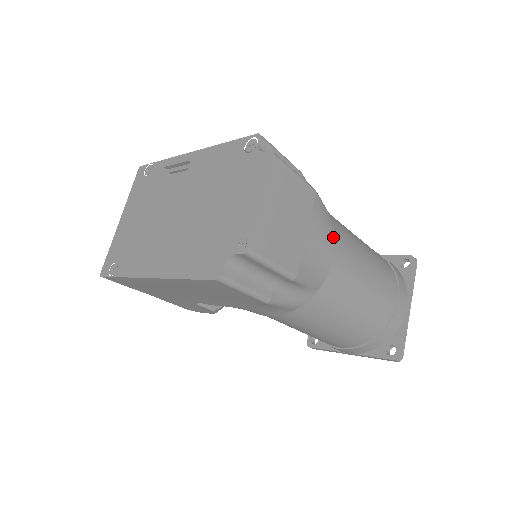
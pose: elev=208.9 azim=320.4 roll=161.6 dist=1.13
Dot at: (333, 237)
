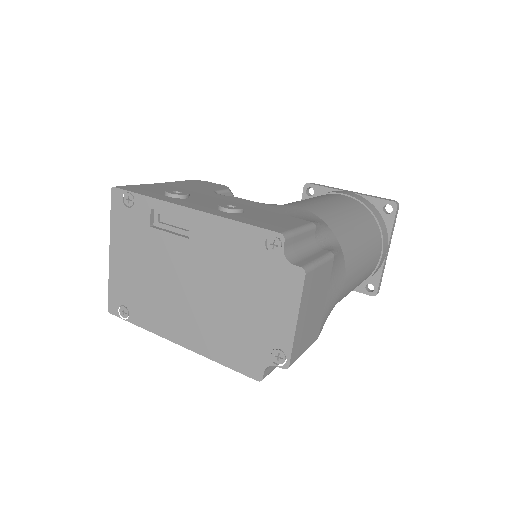
Dot at: (343, 273)
